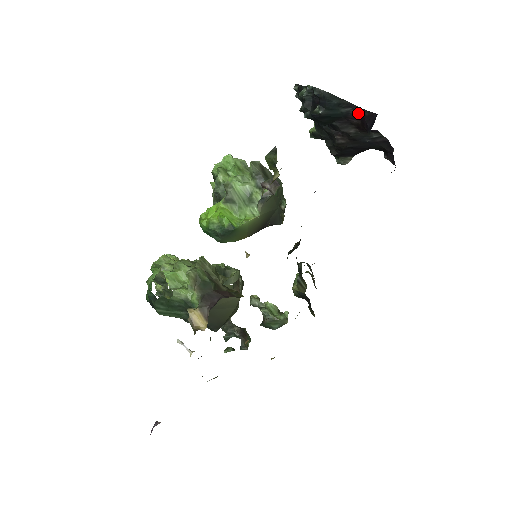
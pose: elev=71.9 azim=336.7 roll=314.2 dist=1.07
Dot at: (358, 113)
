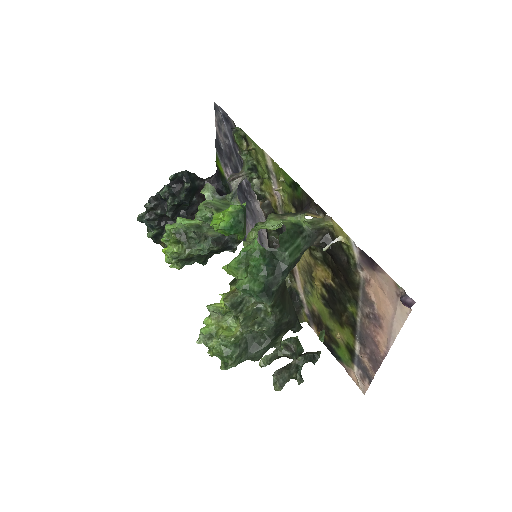
Dot at: (203, 184)
